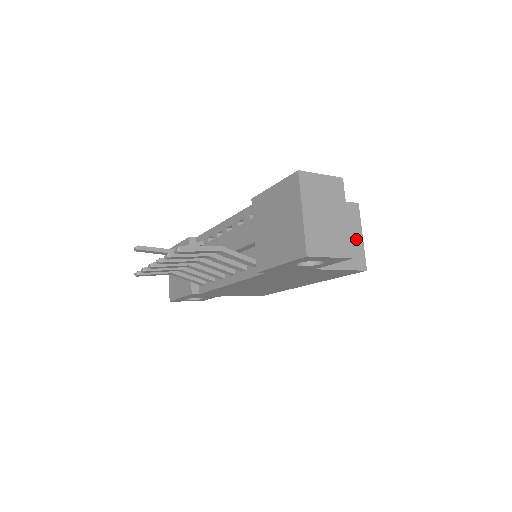
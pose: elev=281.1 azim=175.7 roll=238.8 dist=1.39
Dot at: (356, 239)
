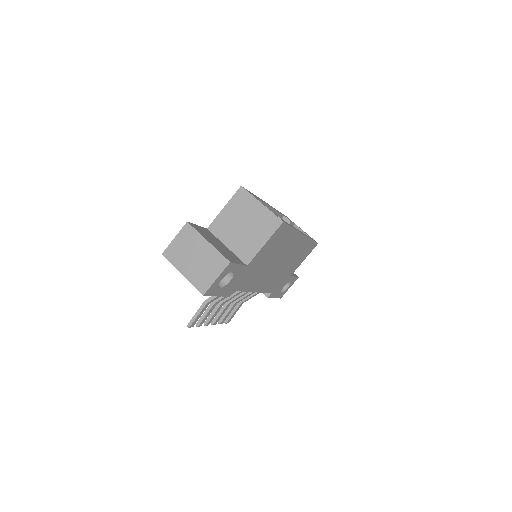
Dot at: (259, 211)
